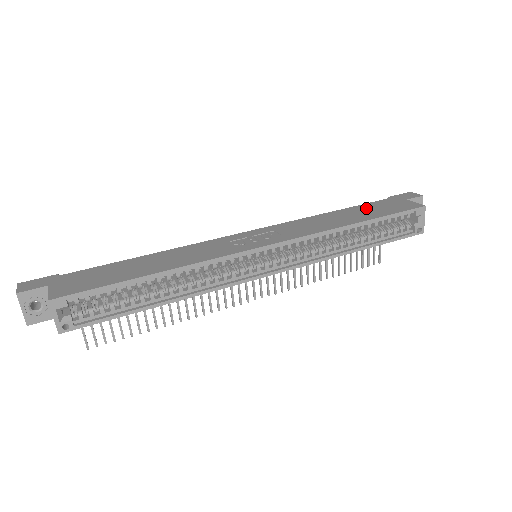
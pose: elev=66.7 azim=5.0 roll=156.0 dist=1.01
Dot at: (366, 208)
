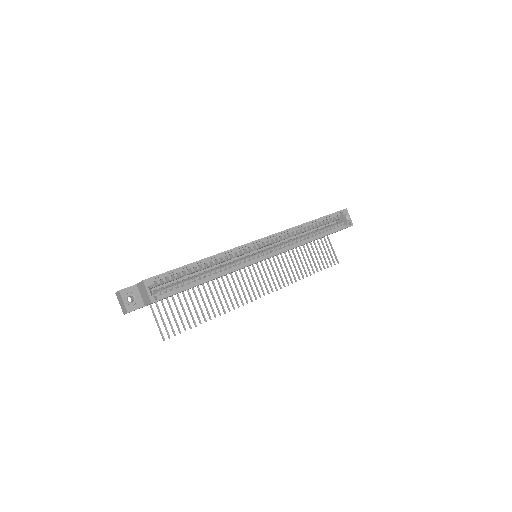
Dot at: occluded
